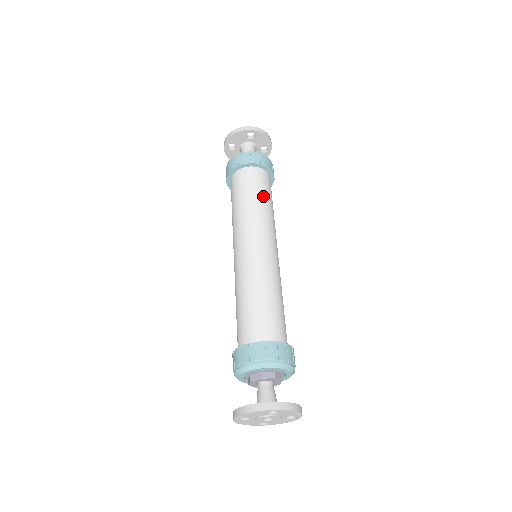
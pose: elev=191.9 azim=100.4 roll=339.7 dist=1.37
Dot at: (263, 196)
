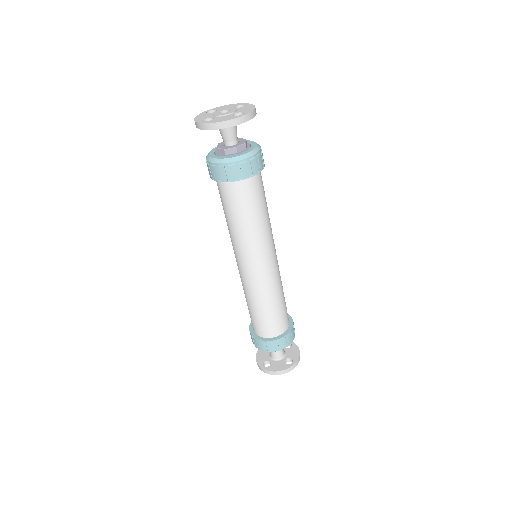
Dot at: (265, 207)
